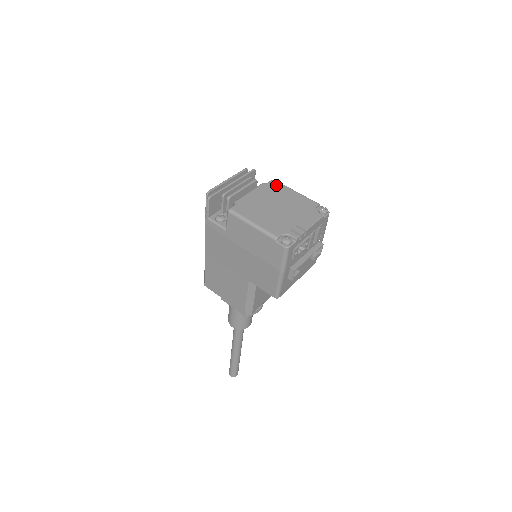
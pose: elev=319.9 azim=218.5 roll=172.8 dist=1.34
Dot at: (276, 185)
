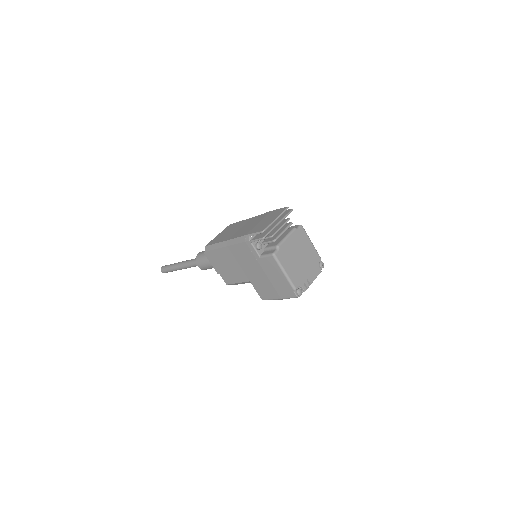
Dot at: (303, 233)
